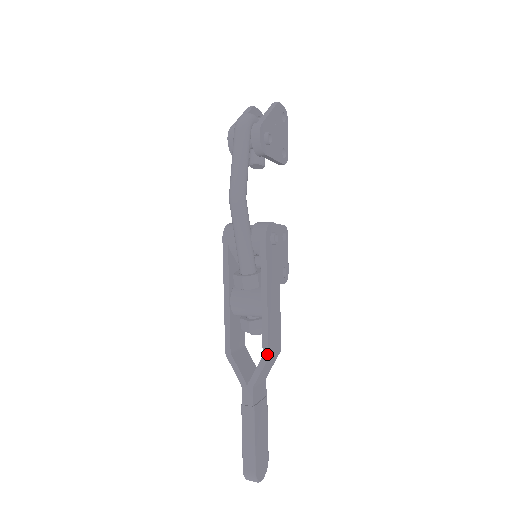
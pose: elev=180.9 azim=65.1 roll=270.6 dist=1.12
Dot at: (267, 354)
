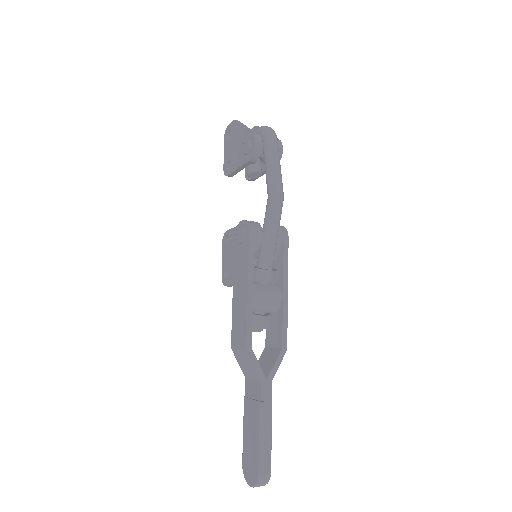
Dot at: (286, 346)
